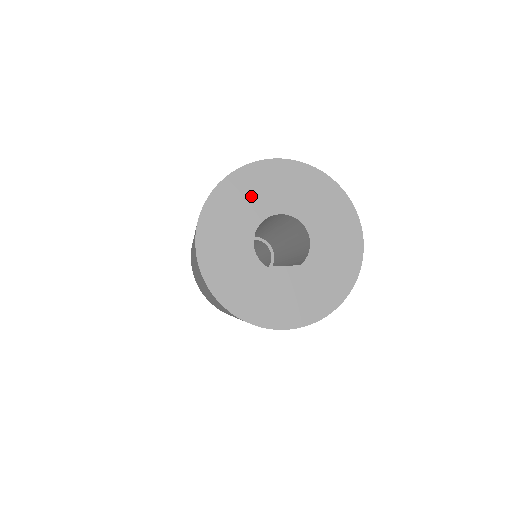
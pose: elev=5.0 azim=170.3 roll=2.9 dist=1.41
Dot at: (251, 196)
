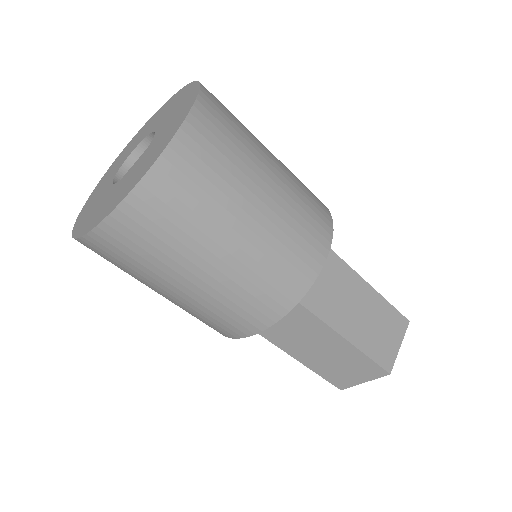
Dot at: (113, 171)
